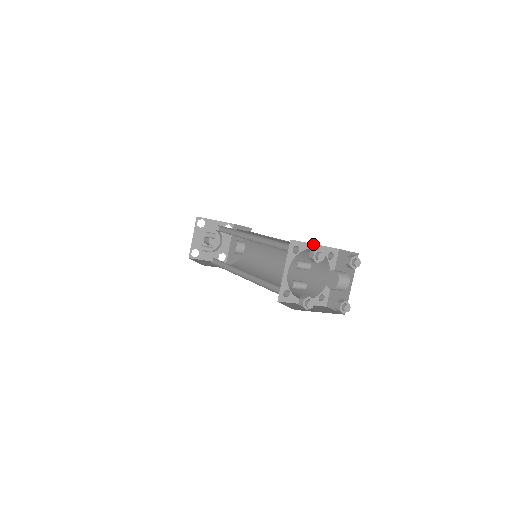
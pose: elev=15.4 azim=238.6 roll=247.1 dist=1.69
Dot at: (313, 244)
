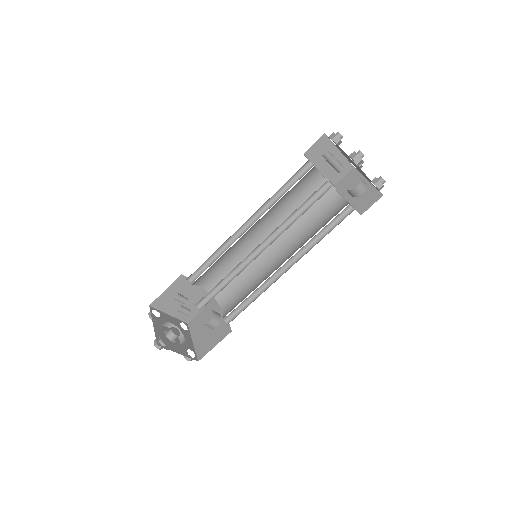
Dot at: (318, 170)
